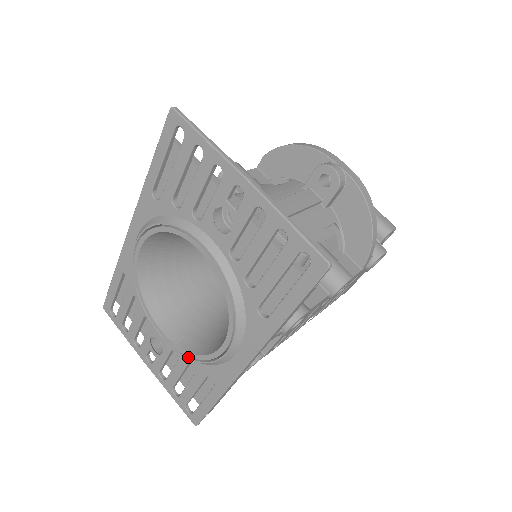
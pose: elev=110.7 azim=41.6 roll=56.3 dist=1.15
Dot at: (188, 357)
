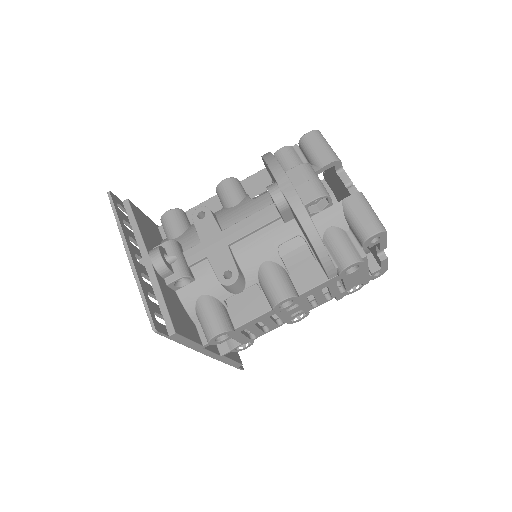
Dot at: occluded
